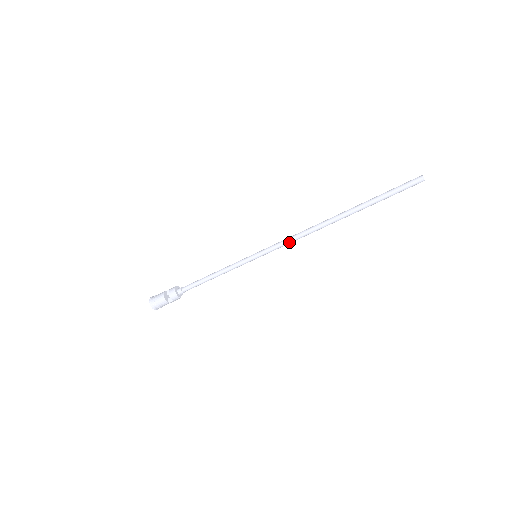
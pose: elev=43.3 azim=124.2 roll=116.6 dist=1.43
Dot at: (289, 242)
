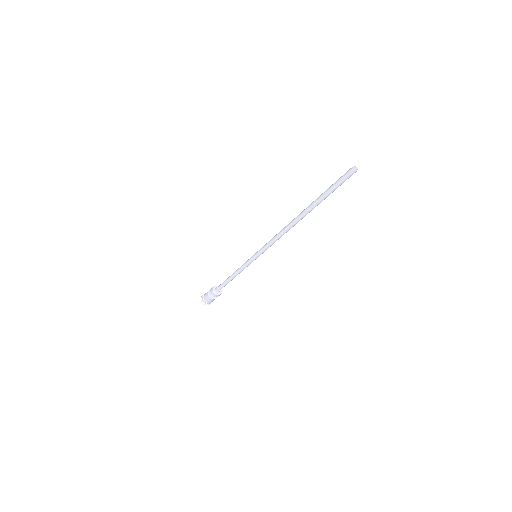
Dot at: occluded
